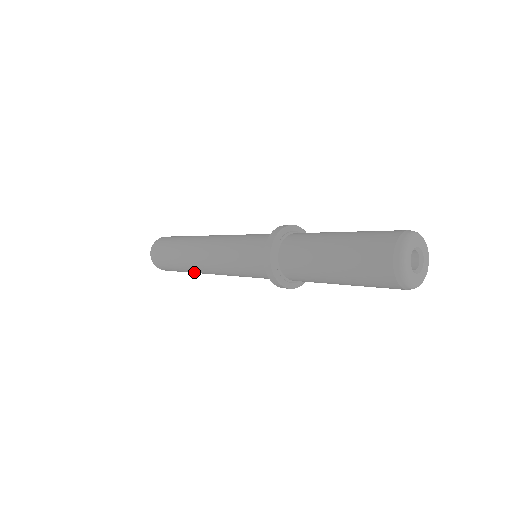
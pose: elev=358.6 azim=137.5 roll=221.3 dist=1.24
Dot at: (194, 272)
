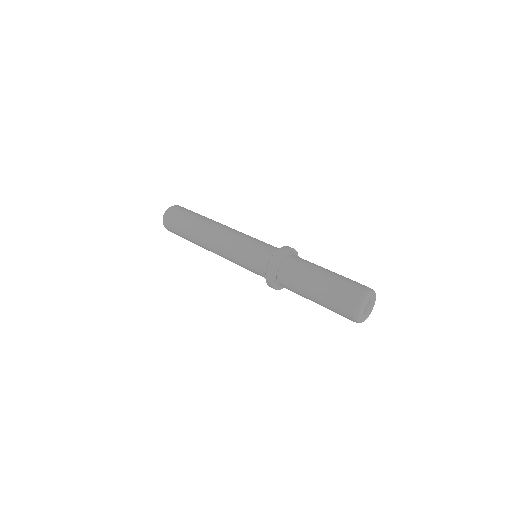
Dot at: occluded
